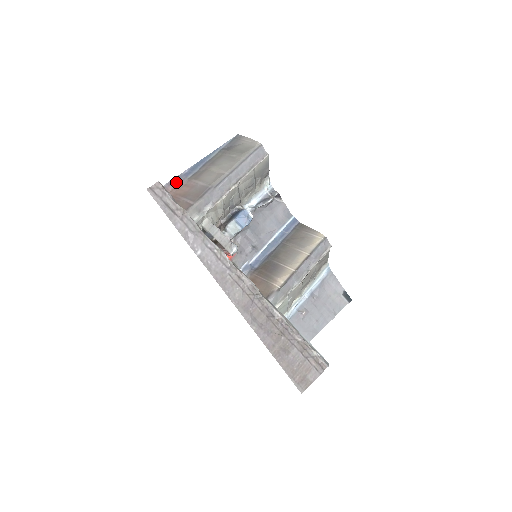
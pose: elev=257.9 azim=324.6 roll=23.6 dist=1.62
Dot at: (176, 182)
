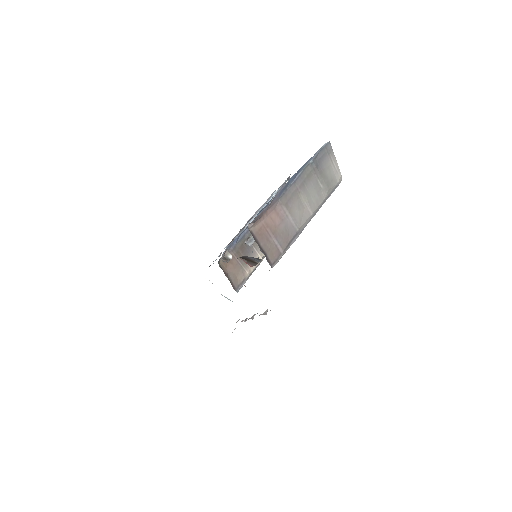
Dot at: (271, 204)
